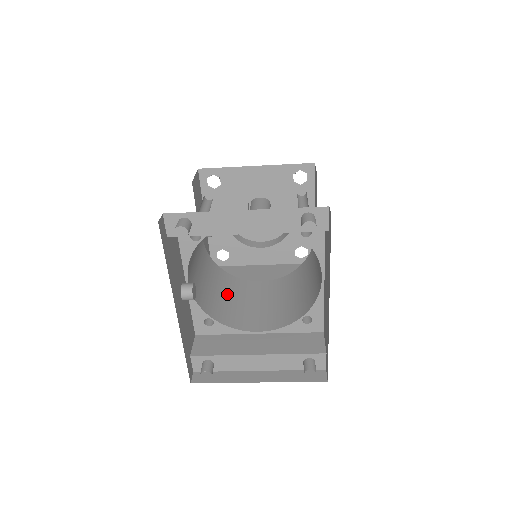
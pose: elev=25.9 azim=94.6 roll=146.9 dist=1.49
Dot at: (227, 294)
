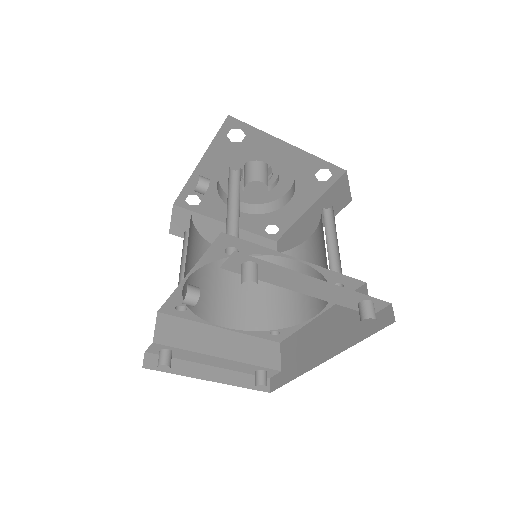
Dot at: occluded
